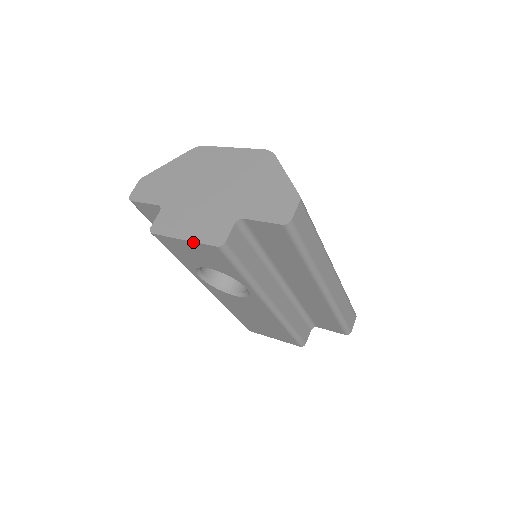
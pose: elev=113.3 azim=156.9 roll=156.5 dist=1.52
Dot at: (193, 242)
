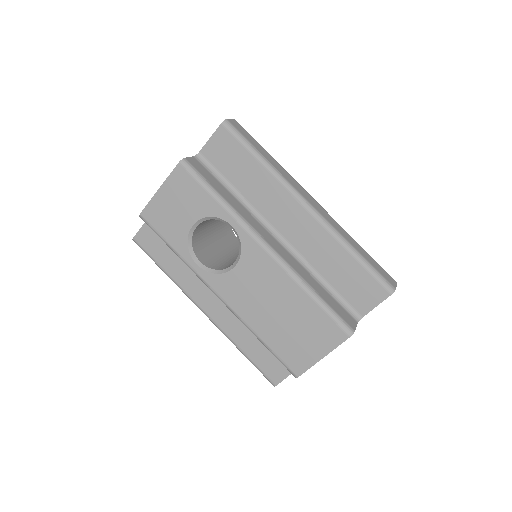
Dot at: (165, 182)
